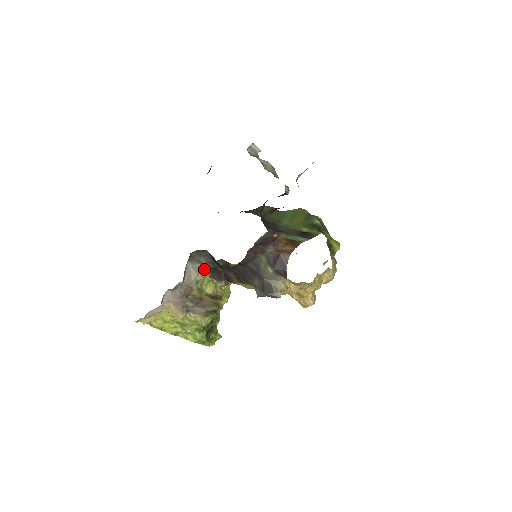
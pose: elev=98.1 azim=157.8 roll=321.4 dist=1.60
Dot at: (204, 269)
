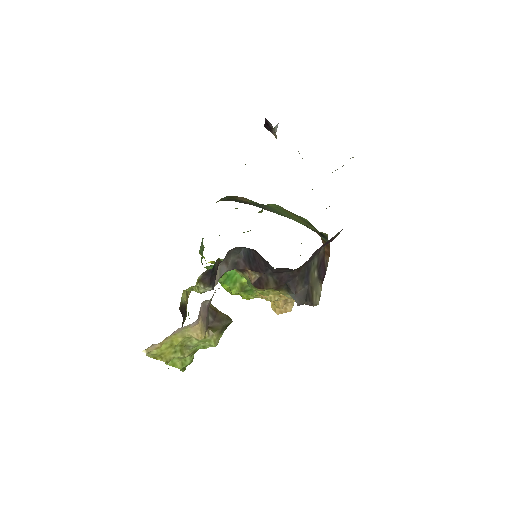
Dot at: (225, 271)
